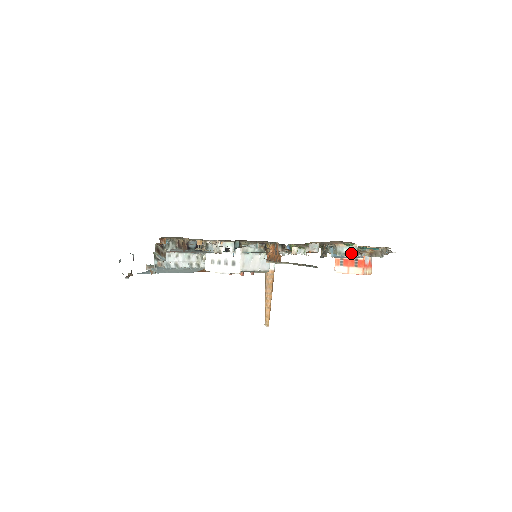
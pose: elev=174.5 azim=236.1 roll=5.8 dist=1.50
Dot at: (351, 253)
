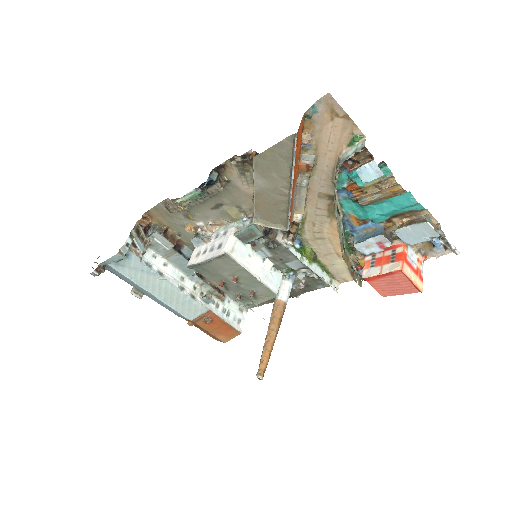
Dot at: (356, 150)
